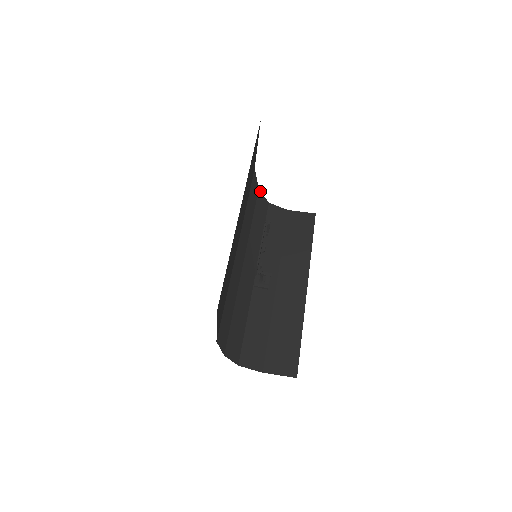
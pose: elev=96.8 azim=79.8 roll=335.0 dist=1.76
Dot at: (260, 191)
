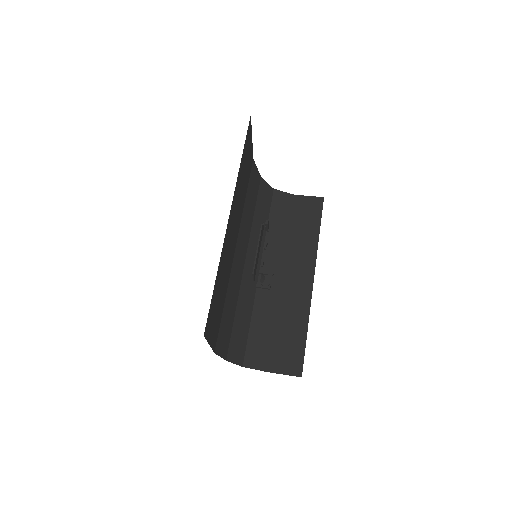
Dot at: (263, 179)
